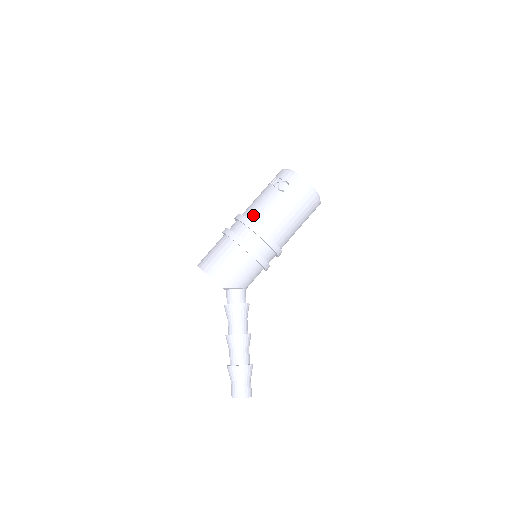
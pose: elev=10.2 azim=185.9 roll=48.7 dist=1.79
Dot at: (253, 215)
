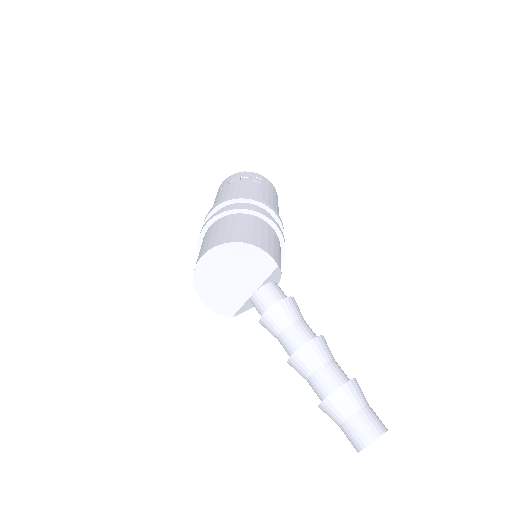
Dot at: occluded
